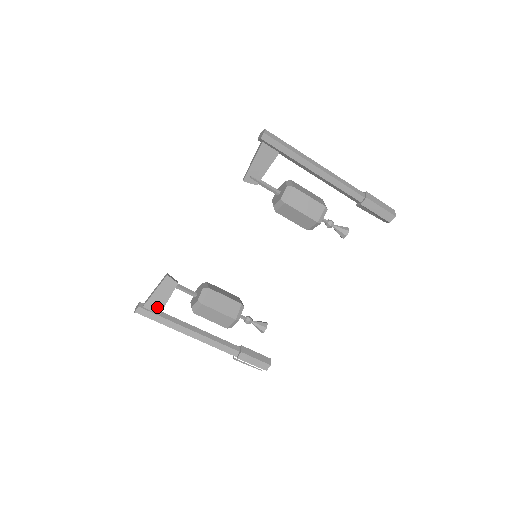
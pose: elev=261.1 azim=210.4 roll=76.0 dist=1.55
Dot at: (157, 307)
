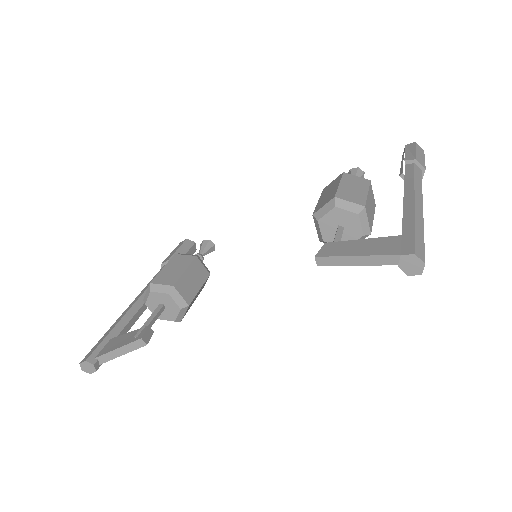
Dot at: occluded
